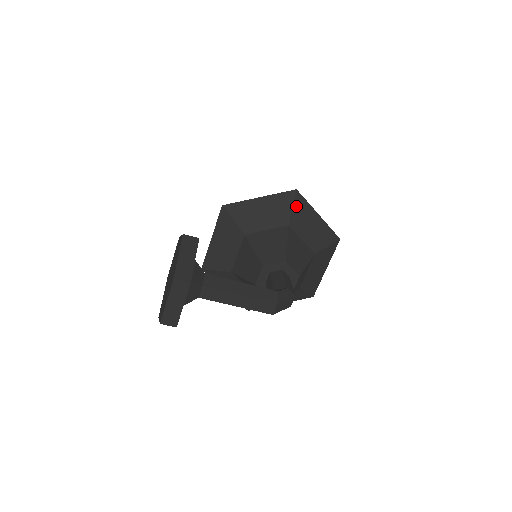
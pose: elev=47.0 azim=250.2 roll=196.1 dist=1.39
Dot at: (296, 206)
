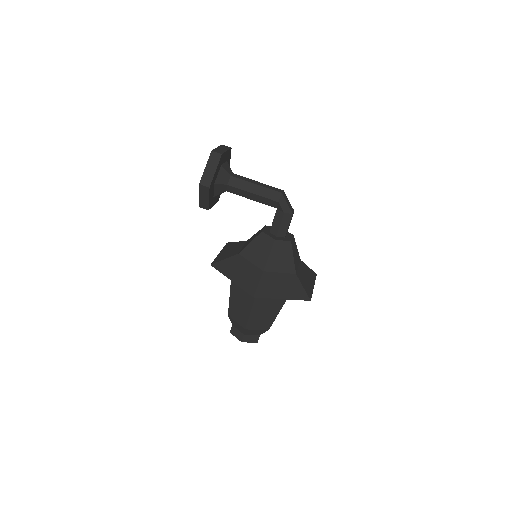
Dot at: occluded
